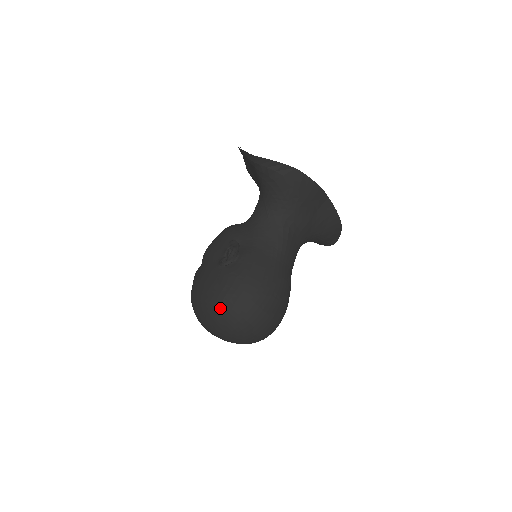
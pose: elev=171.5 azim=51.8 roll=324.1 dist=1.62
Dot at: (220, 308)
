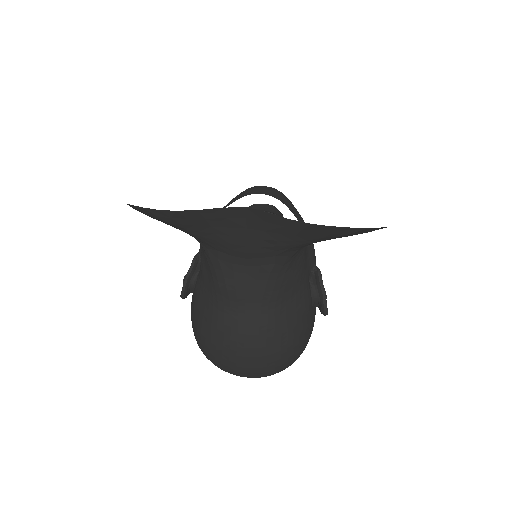
Dot at: occluded
